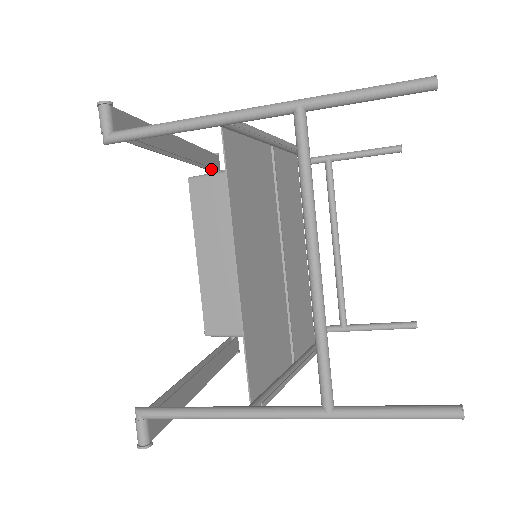
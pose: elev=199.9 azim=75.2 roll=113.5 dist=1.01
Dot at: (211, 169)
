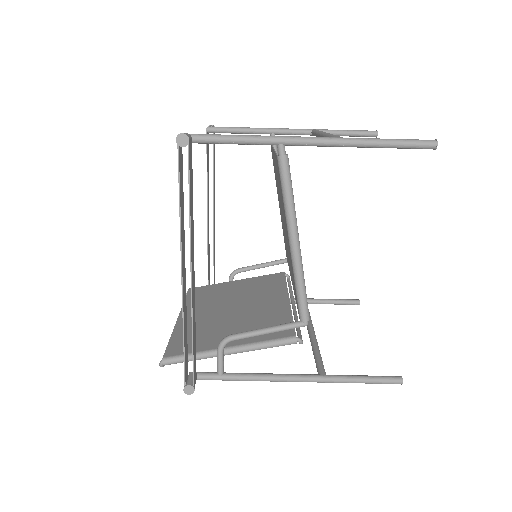
Dot at: occluded
